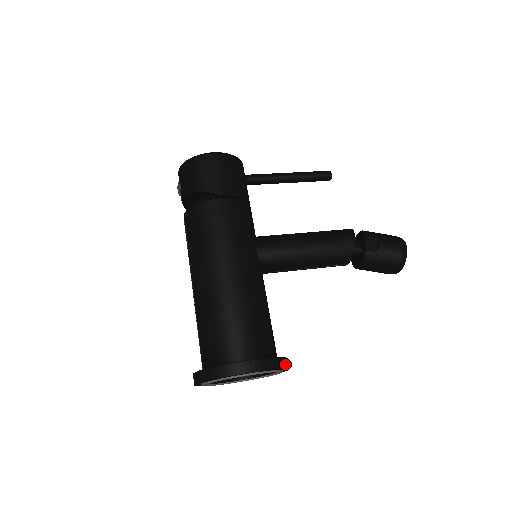
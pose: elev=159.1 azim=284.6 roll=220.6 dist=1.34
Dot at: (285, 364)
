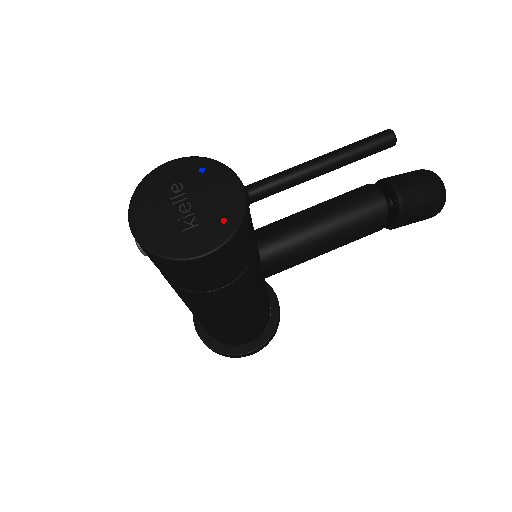
Dot at: occluded
